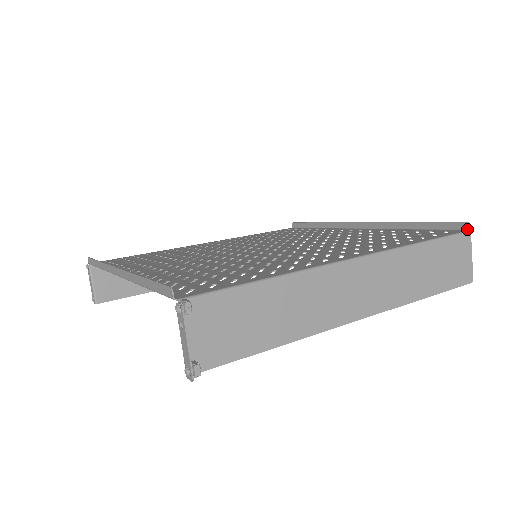
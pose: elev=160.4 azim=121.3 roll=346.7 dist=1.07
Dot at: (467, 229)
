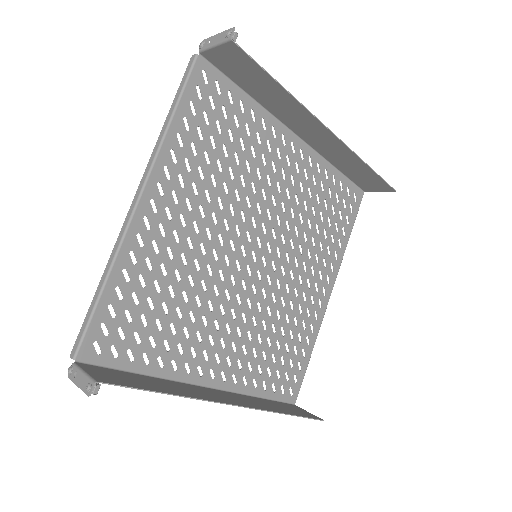
Dot at: (363, 194)
